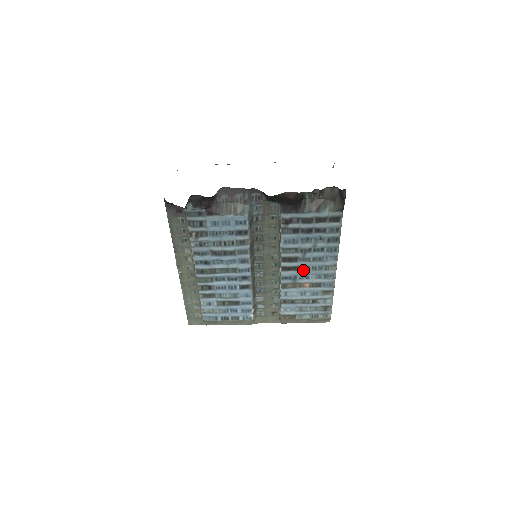
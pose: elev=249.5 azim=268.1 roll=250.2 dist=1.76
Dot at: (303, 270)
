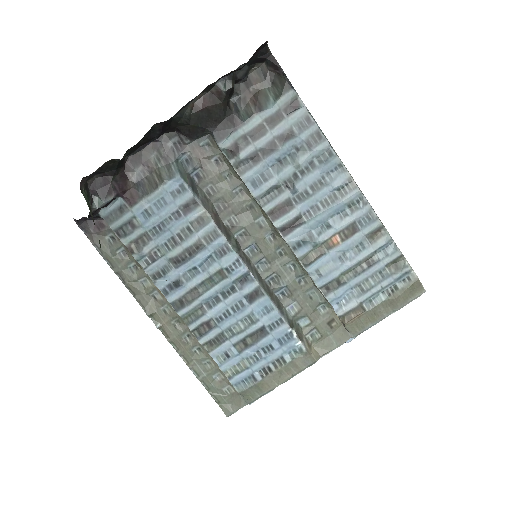
Dot at: (312, 216)
